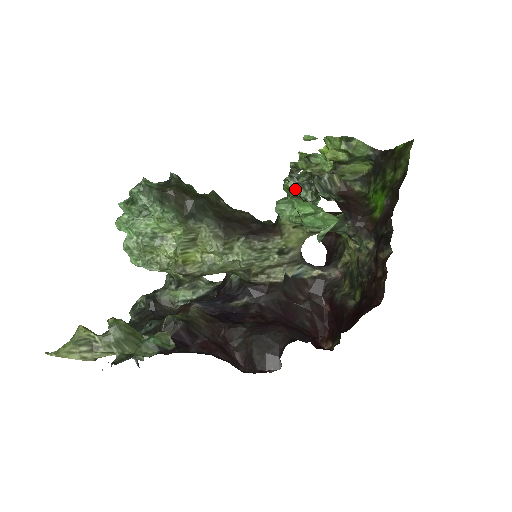
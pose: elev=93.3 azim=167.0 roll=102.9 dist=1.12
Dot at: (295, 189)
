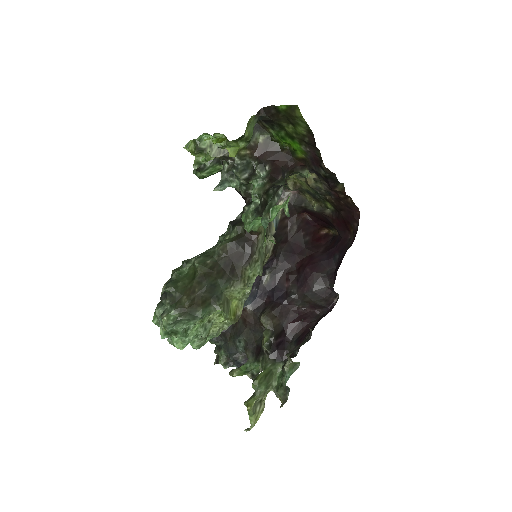
Dot at: (209, 172)
